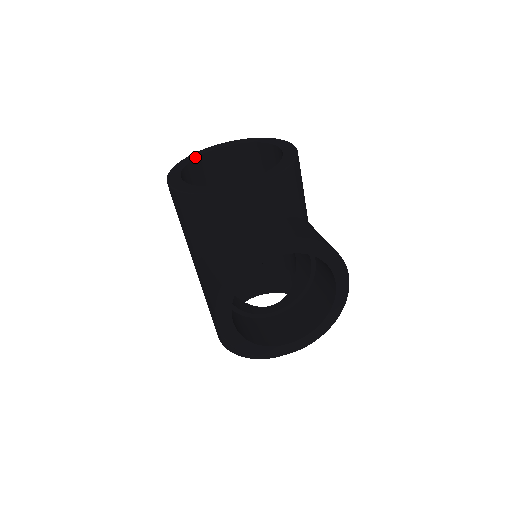
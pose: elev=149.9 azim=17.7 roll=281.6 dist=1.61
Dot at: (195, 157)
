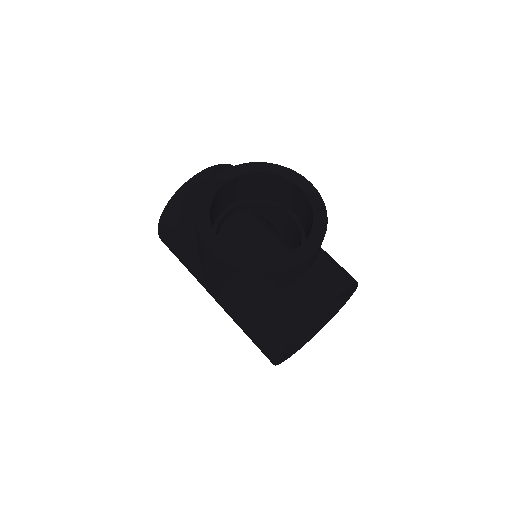
Dot at: occluded
